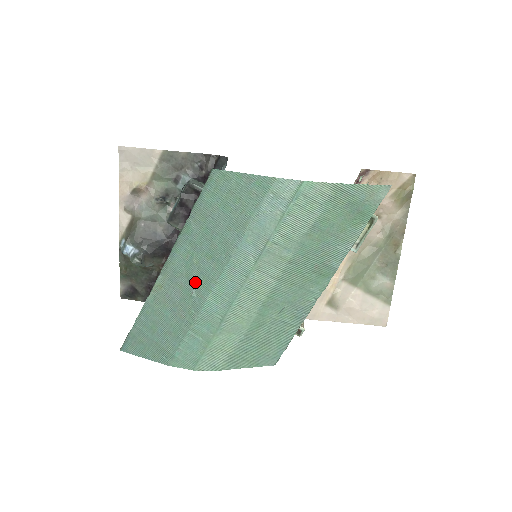
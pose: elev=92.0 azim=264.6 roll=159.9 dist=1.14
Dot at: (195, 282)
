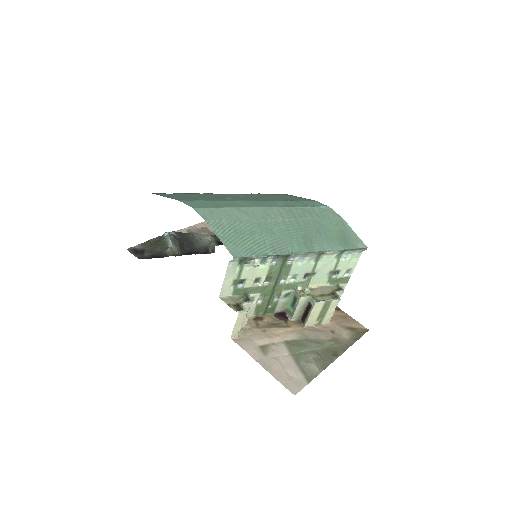
Dot at: (237, 198)
